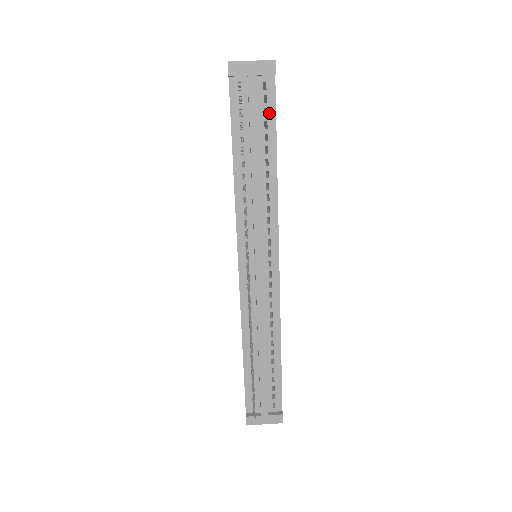
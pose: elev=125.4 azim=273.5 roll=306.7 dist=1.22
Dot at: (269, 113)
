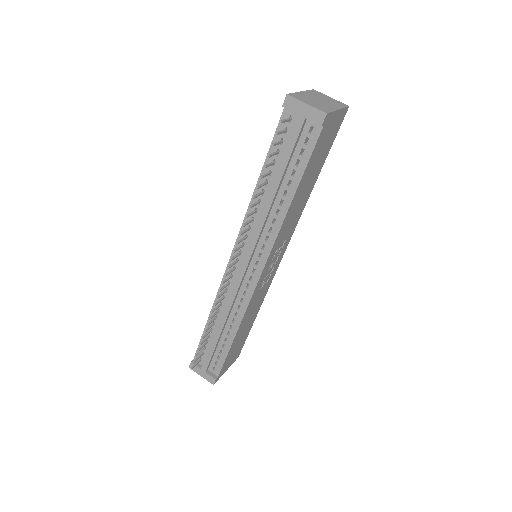
Dot at: (304, 154)
